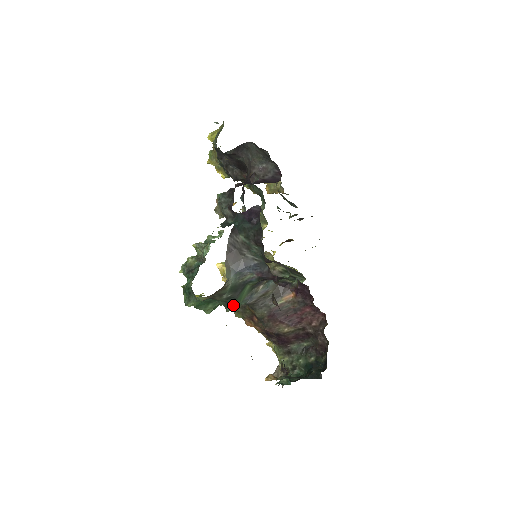
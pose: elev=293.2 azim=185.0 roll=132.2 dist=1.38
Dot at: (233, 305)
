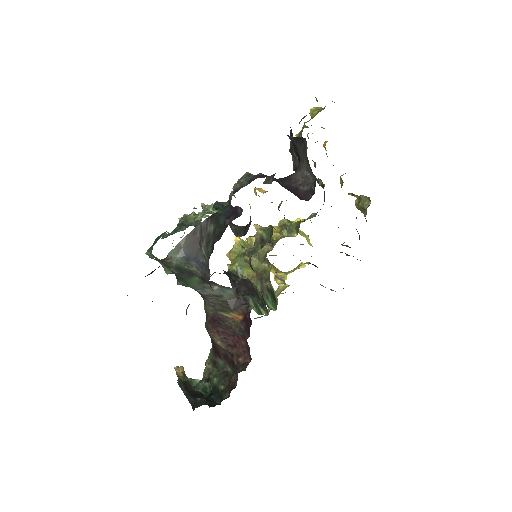
Dot at: (184, 283)
